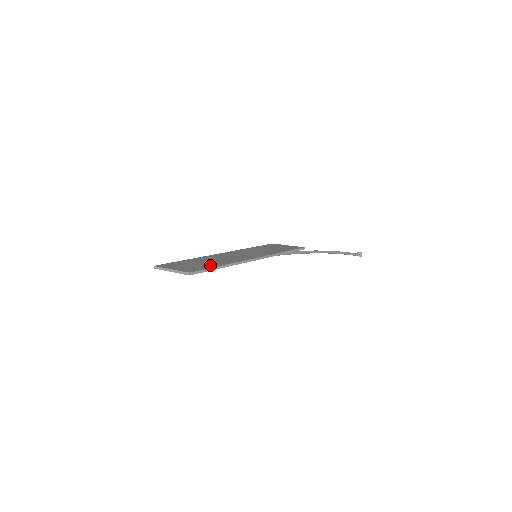
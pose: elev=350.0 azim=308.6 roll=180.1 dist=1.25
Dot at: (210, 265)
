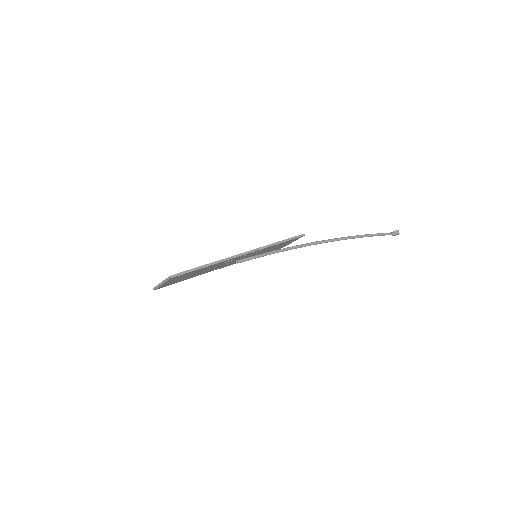
Dot at: occluded
